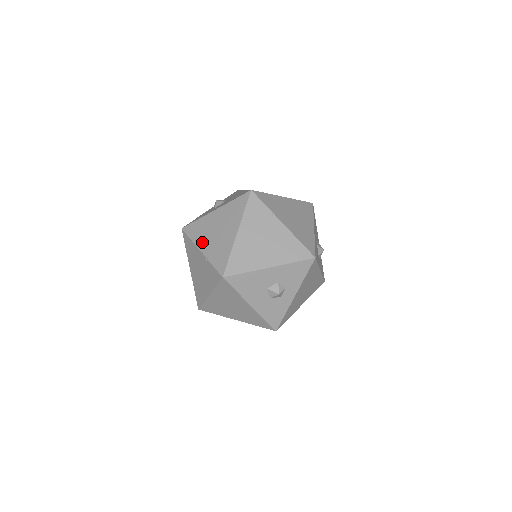
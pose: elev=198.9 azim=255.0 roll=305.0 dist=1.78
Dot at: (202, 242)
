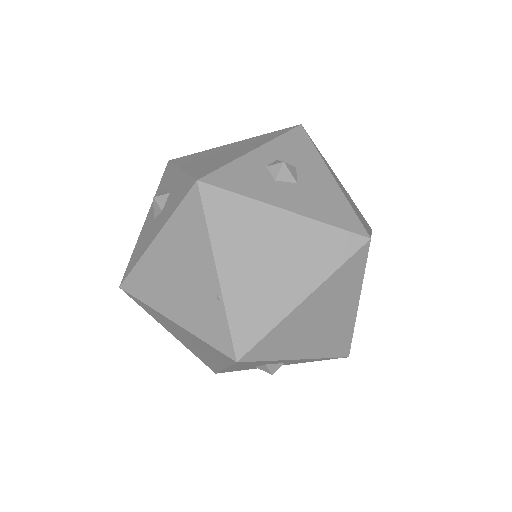
Dot at: (229, 256)
